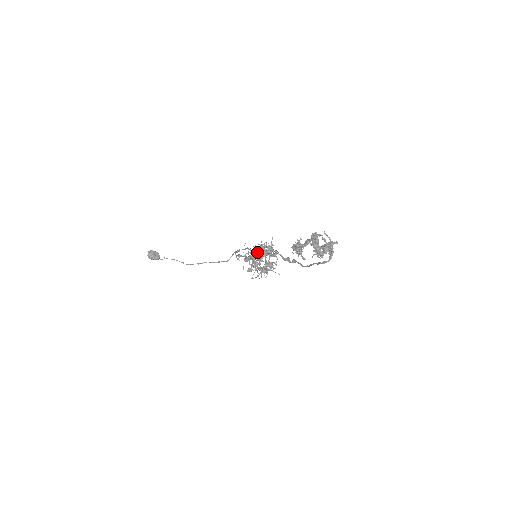
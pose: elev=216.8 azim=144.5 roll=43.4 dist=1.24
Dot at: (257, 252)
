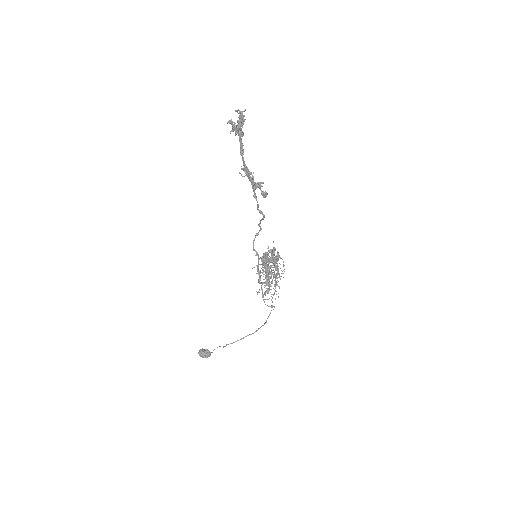
Dot at: occluded
